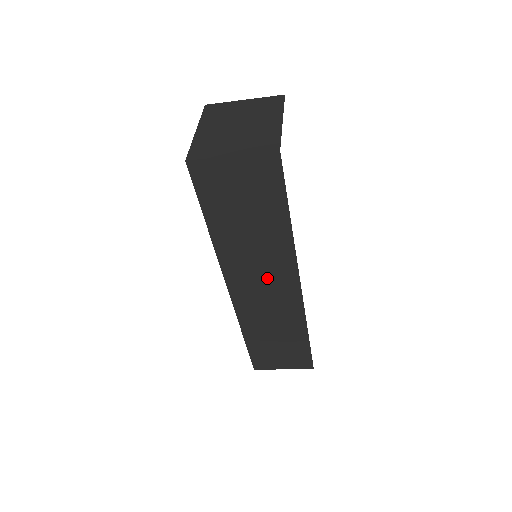
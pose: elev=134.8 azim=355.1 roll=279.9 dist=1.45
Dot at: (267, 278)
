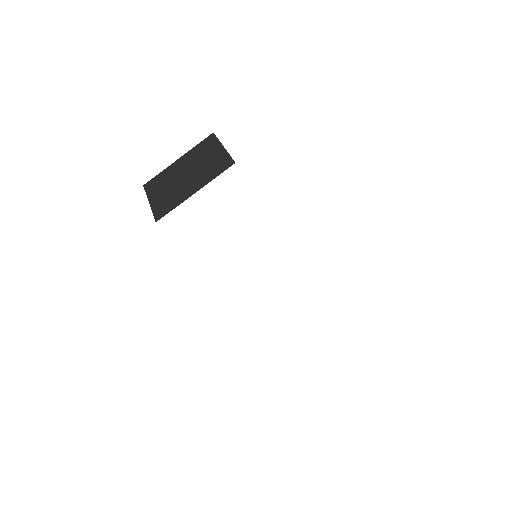
Dot at: occluded
